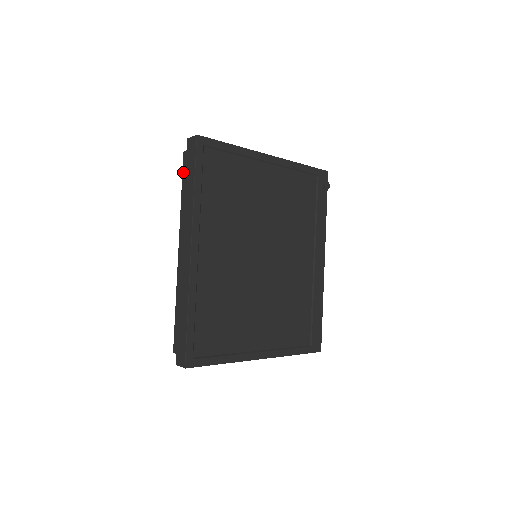
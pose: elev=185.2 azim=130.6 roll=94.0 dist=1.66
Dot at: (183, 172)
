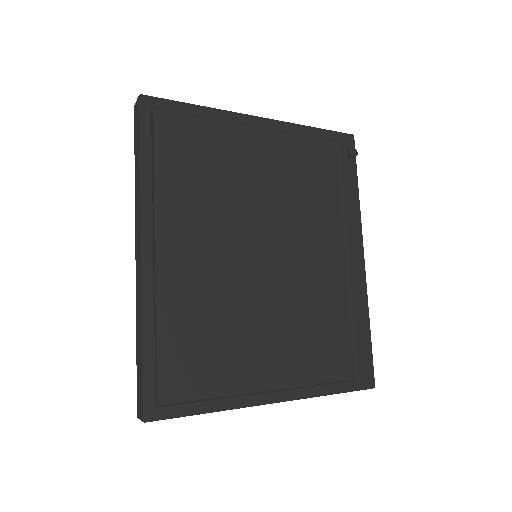
Dot at: occluded
